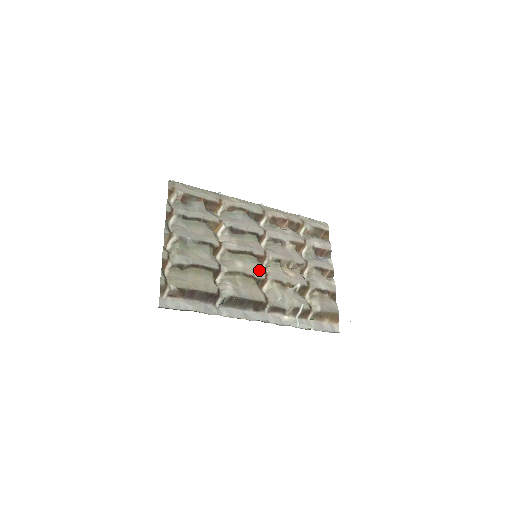
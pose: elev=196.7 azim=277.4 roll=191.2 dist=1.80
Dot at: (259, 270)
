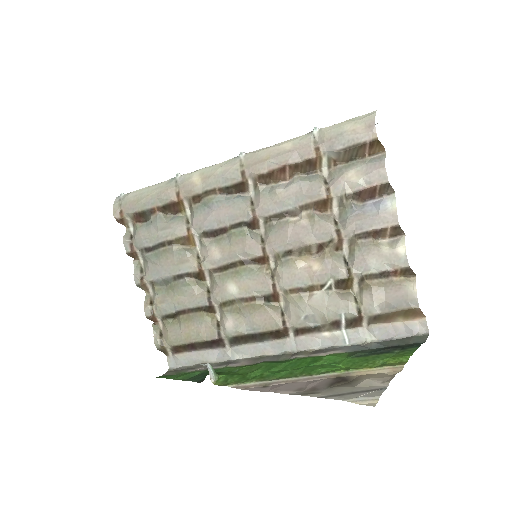
Dot at: (261, 284)
